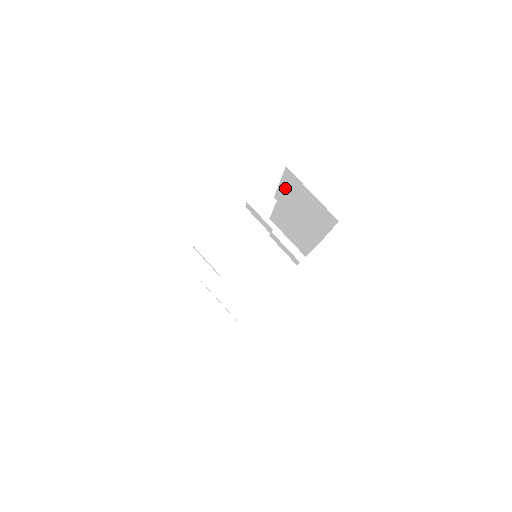
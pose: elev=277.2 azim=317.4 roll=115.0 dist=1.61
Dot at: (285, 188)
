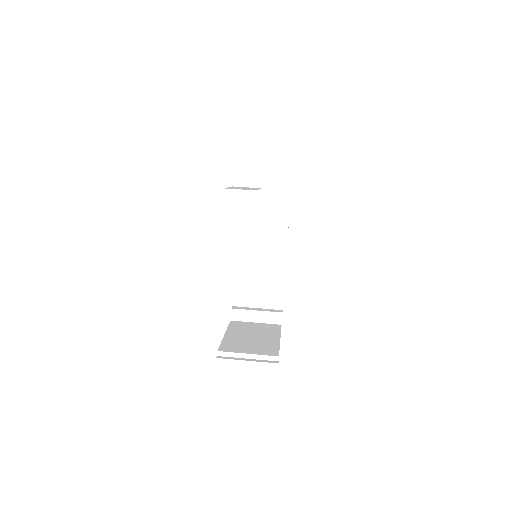
Dot at: (243, 200)
